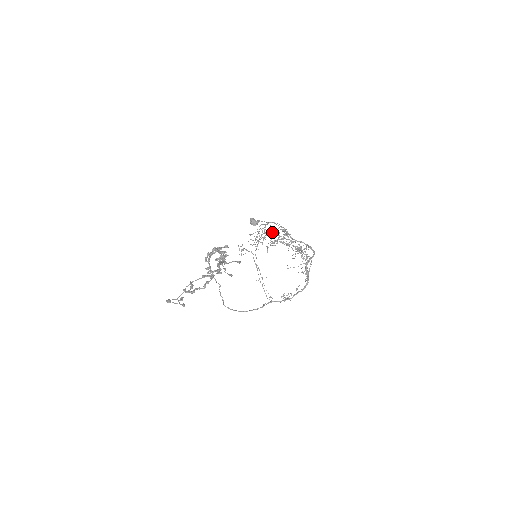
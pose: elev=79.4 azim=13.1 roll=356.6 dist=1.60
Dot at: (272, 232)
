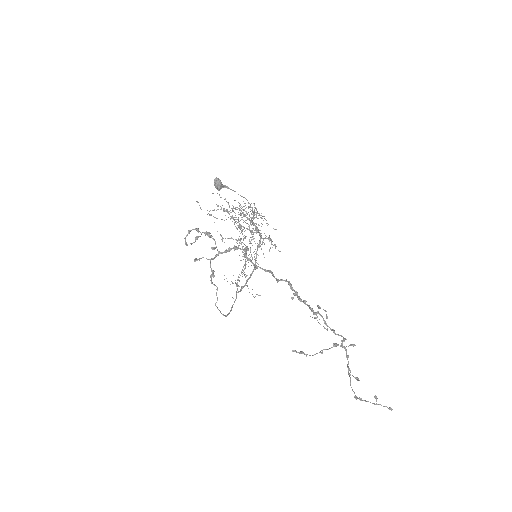
Dot at: occluded
